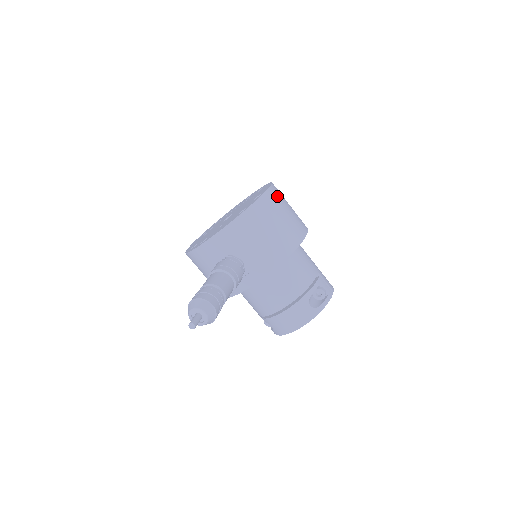
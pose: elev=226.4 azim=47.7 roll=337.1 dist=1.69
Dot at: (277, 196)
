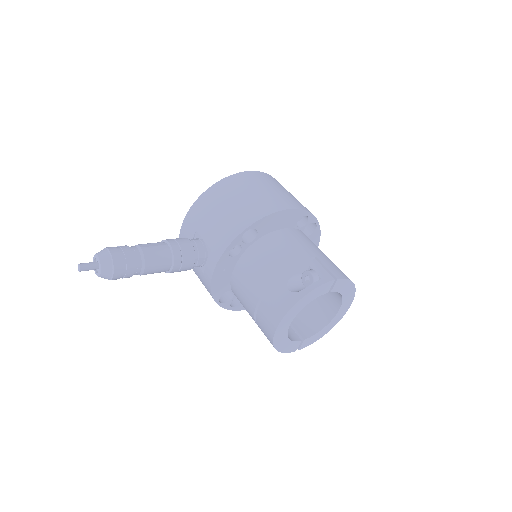
Dot at: (258, 178)
